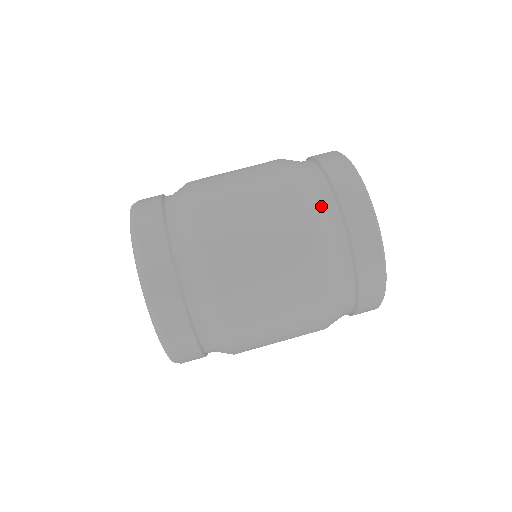
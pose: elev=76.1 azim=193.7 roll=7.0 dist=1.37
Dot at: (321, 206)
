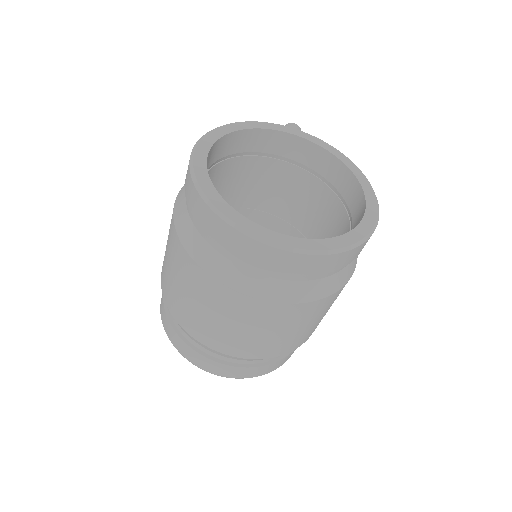
Dot at: (210, 256)
